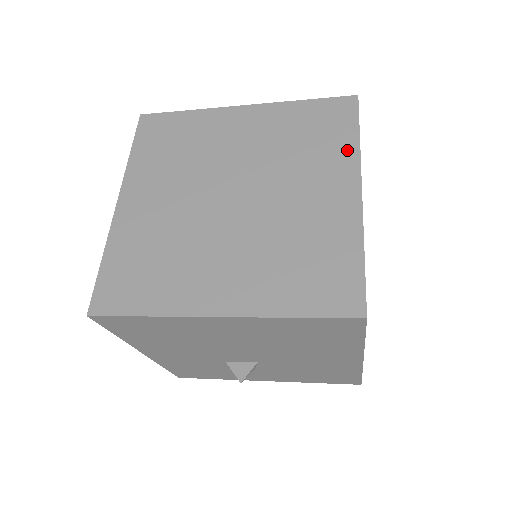
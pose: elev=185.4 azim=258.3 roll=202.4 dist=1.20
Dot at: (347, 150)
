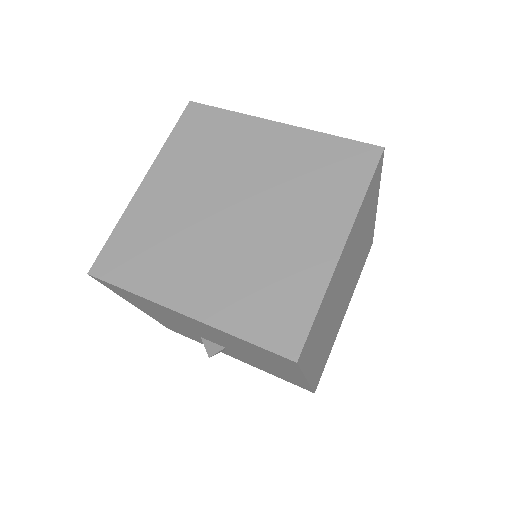
Dot at: (349, 201)
